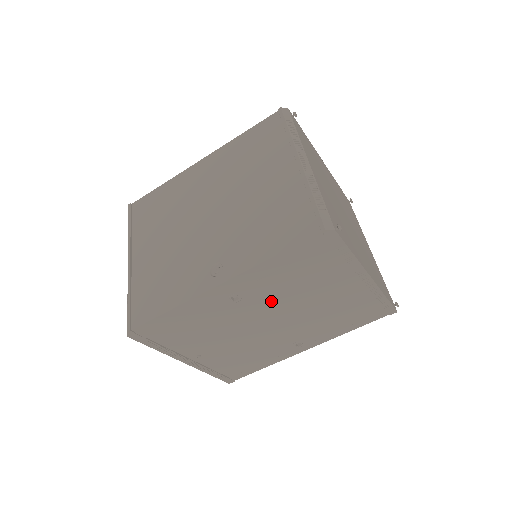
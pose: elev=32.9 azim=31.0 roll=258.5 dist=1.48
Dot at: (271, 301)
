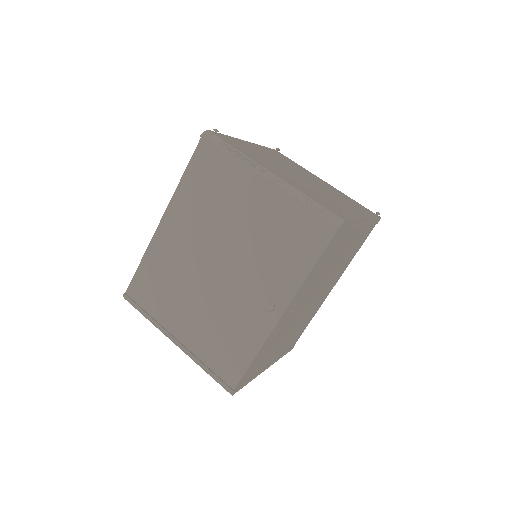
Dot at: (312, 290)
